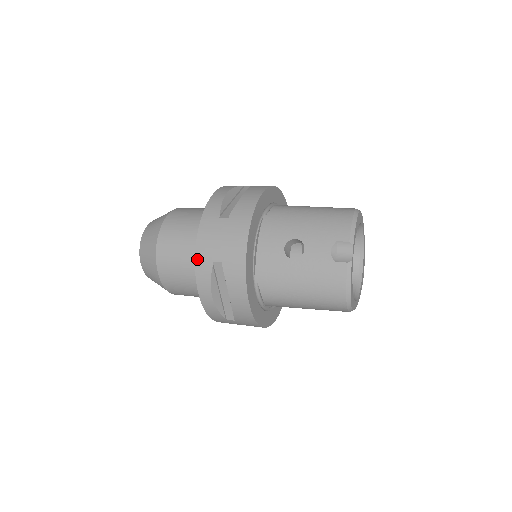
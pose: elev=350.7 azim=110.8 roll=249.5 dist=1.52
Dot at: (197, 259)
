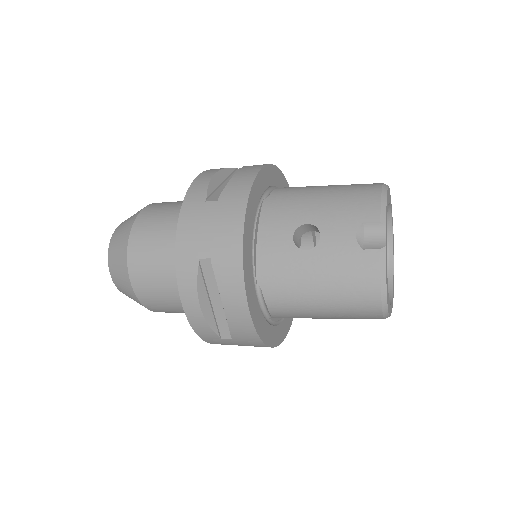
Dot at: (178, 257)
